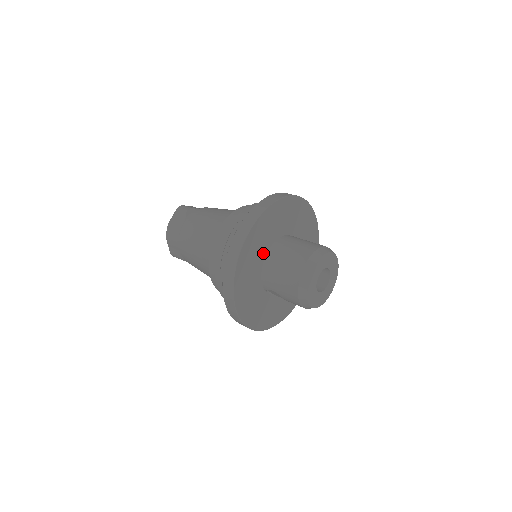
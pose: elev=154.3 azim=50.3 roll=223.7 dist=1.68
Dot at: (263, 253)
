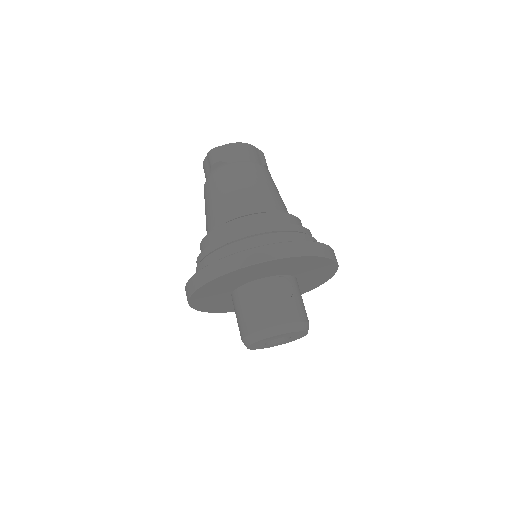
Dot at: (227, 292)
